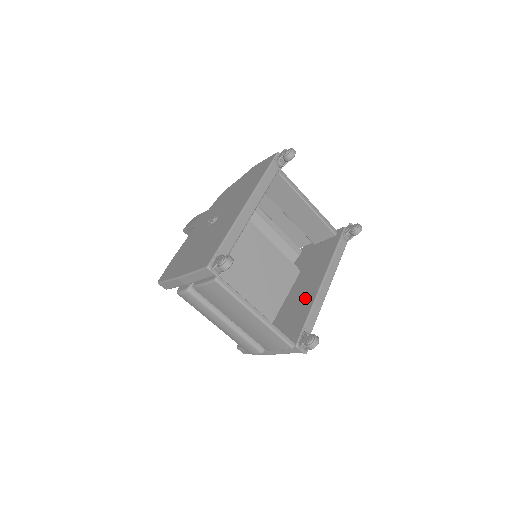
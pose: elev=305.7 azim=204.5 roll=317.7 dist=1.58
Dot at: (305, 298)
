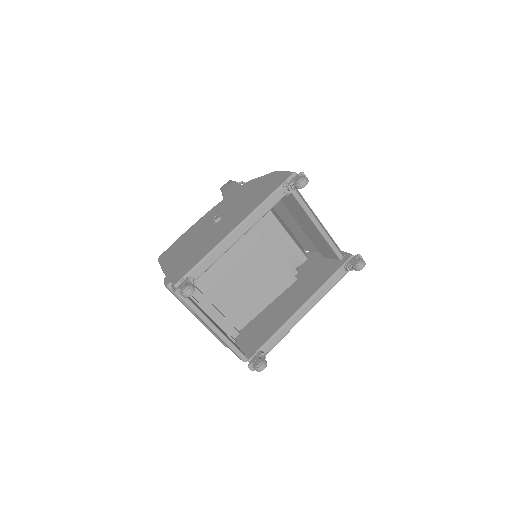
Dot at: (281, 315)
